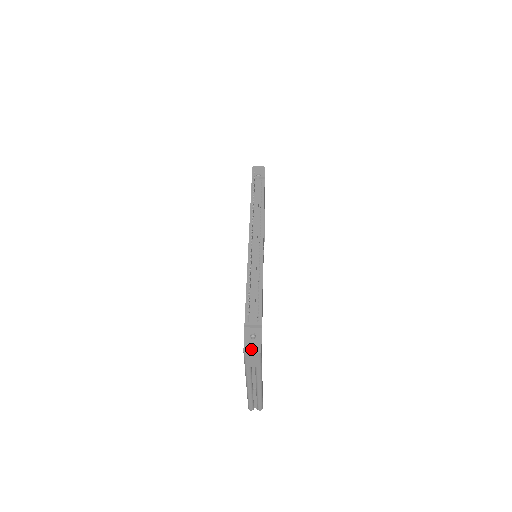
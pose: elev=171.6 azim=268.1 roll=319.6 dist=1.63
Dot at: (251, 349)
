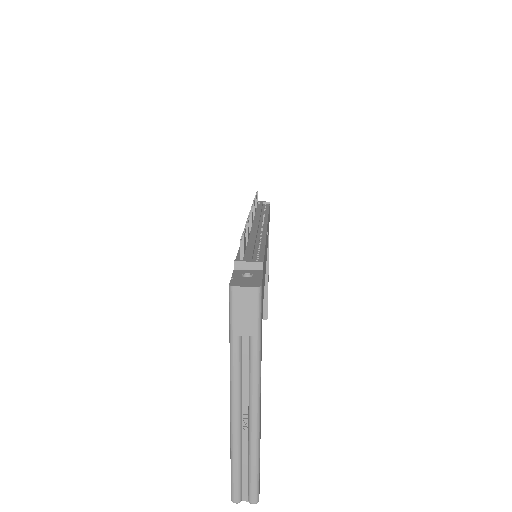
Dot at: (243, 283)
